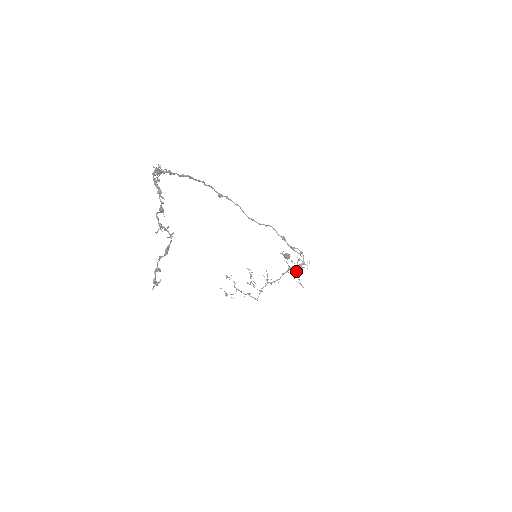
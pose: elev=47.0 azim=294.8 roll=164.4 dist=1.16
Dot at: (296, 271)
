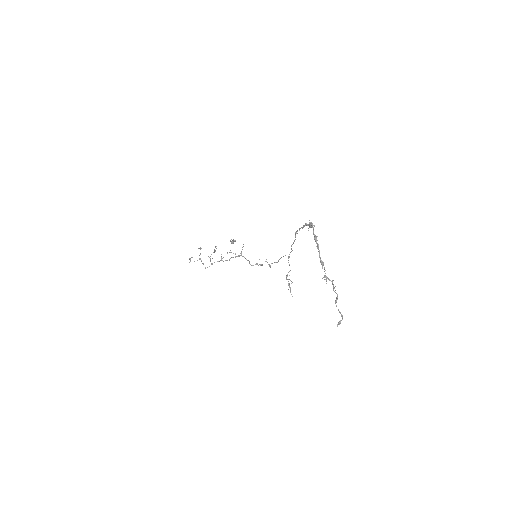
Dot at: occluded
